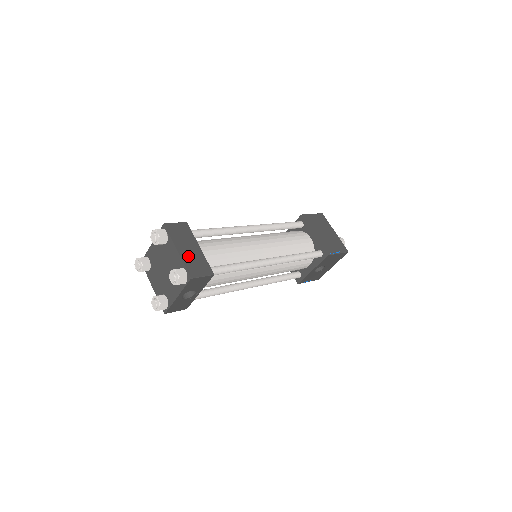
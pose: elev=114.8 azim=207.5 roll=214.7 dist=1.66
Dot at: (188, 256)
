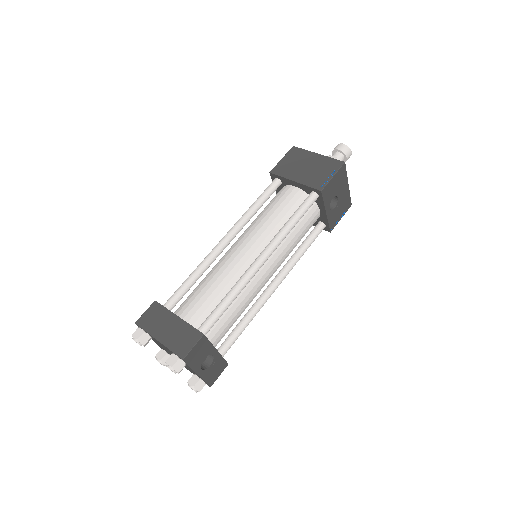
Dot at: (170, 337)
